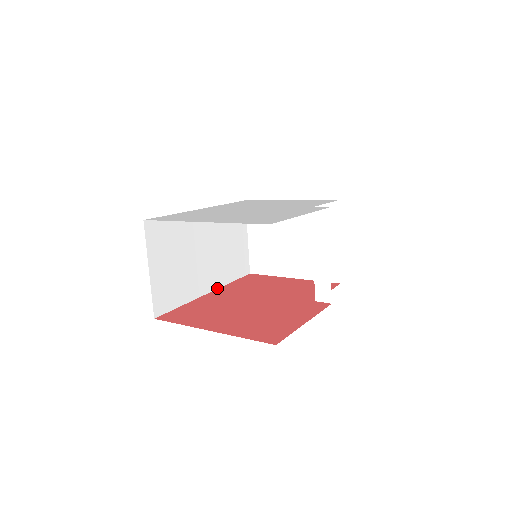
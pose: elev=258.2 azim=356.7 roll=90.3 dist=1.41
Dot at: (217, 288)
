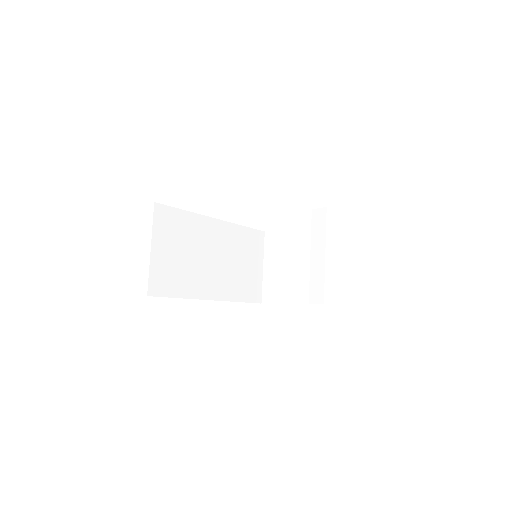
Dot at: (221, 300)
